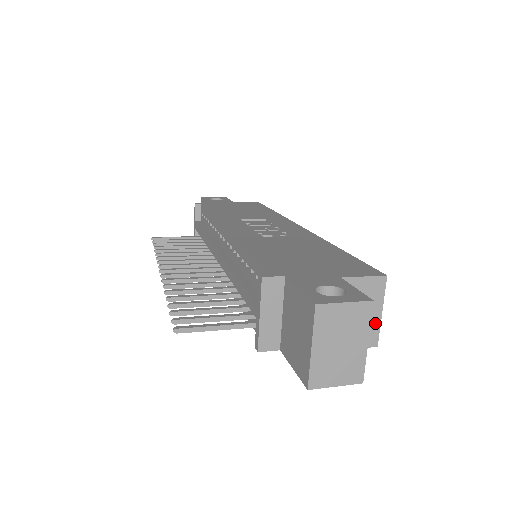
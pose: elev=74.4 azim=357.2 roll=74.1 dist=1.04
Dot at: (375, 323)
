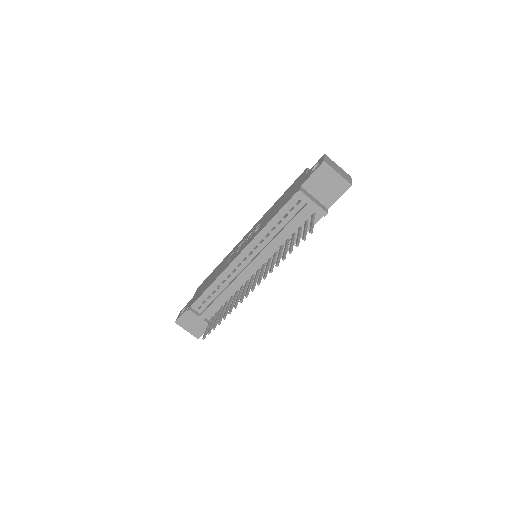
Dot at: occluded
